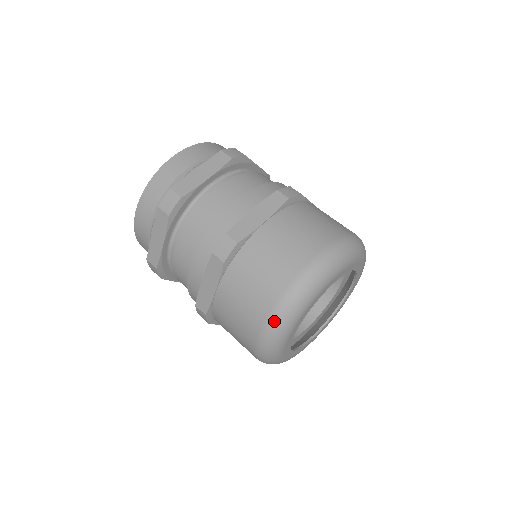
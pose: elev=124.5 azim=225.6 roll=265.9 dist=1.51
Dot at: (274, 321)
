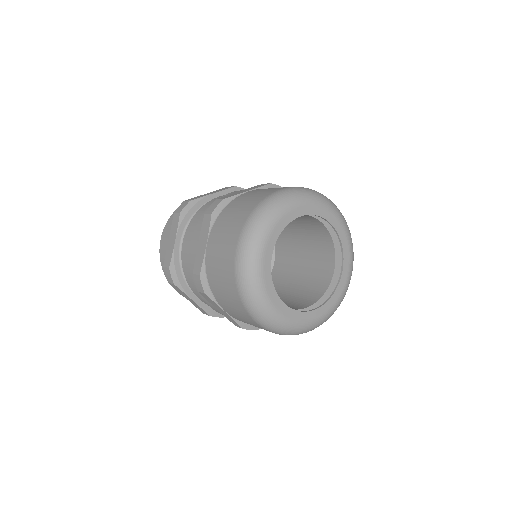
Dot at: (297, 188)
